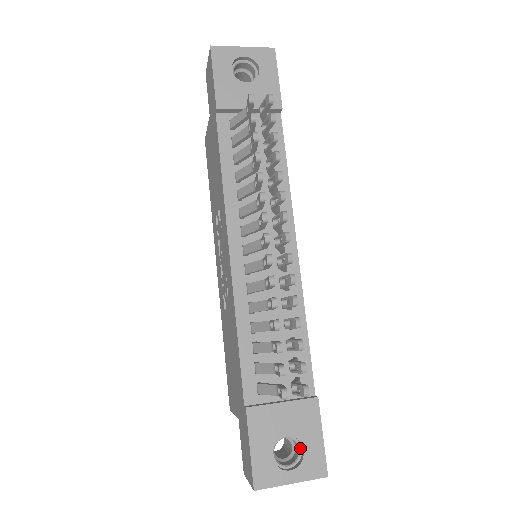
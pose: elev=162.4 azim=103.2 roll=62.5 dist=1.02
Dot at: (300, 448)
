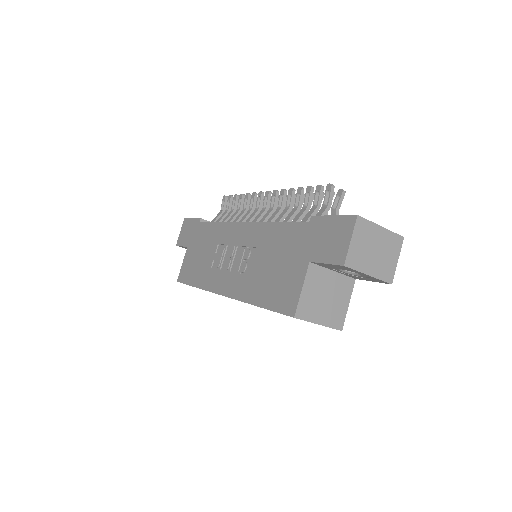
Dot at: occluded
